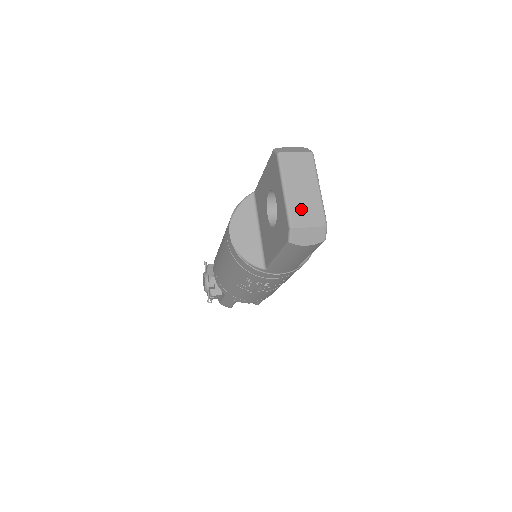
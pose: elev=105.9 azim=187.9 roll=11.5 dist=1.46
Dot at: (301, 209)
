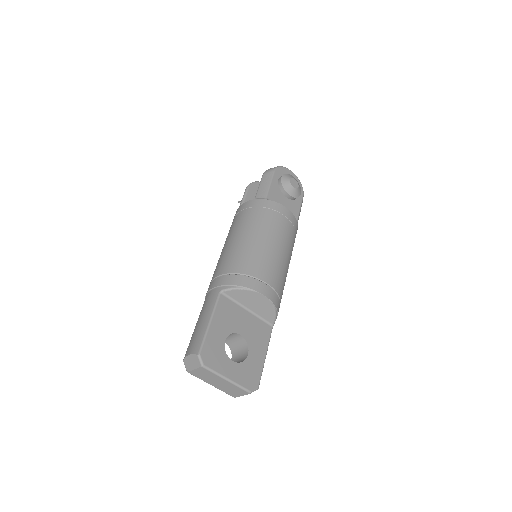
Dot at: (229, 391)
